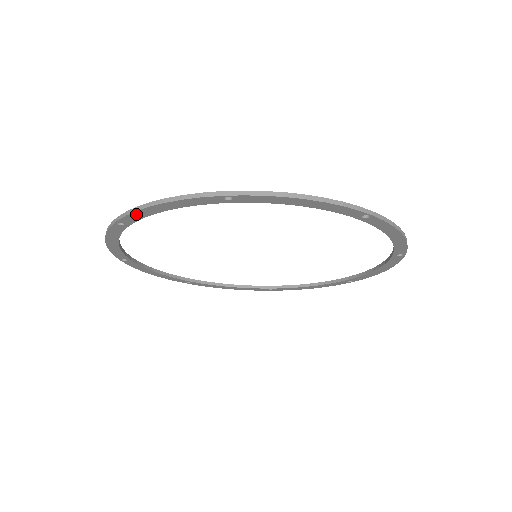
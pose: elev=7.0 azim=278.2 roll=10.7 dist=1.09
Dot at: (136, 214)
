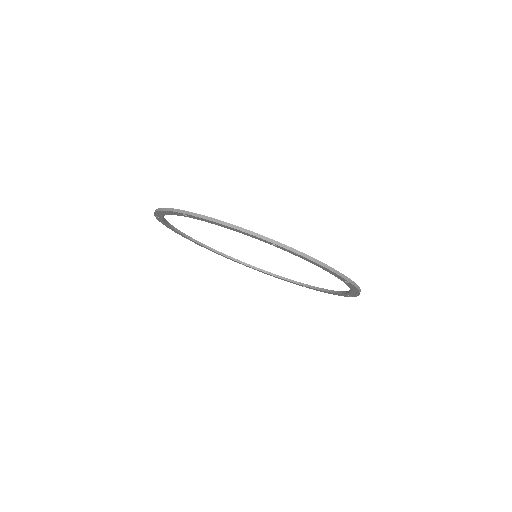
Dot at: (157, 213)
